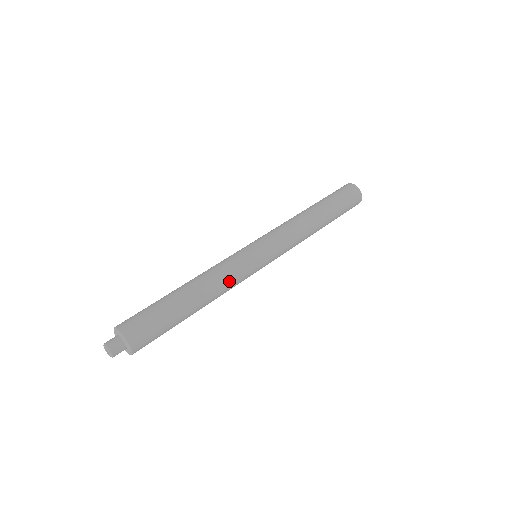
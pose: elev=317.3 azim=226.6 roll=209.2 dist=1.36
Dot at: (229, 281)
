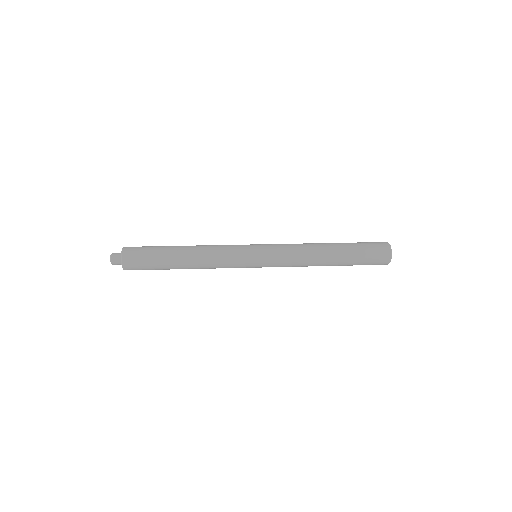
Dot at: (216, 251)
